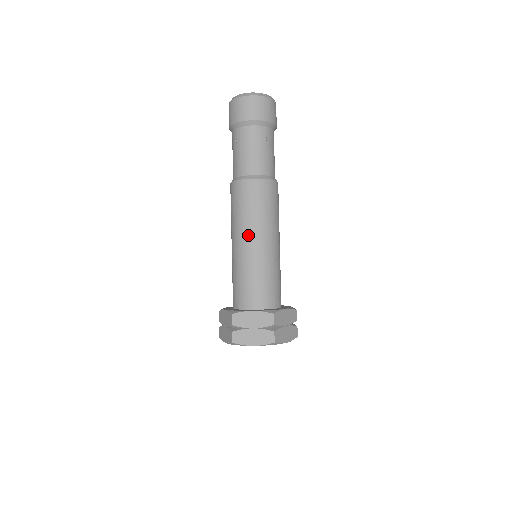
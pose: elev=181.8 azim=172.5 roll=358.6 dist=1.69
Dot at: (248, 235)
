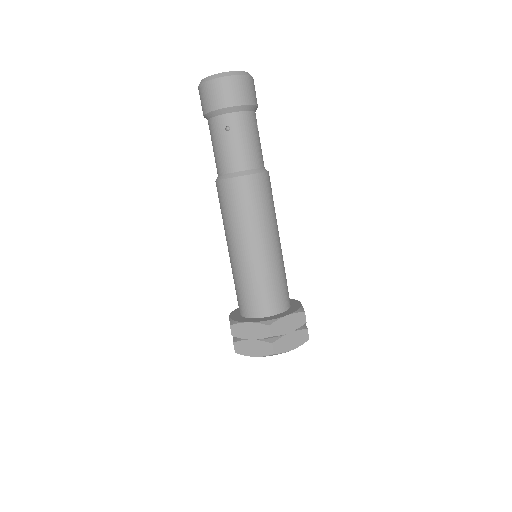
Dot at: (263, 236)
